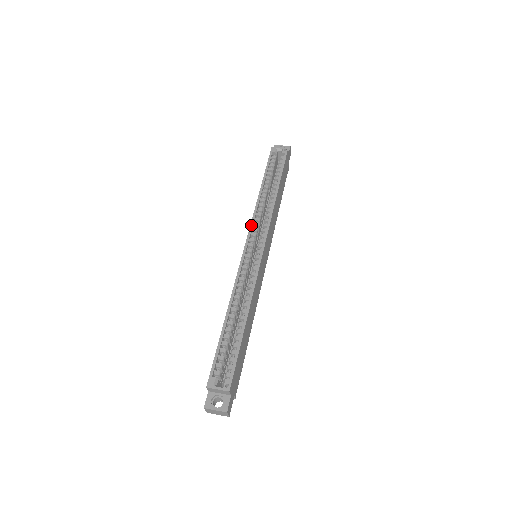
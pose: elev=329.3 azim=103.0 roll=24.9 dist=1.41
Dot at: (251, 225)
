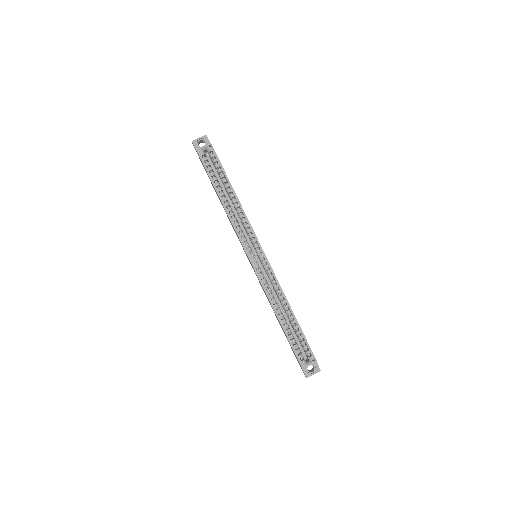
Dot at: (240, 239)
